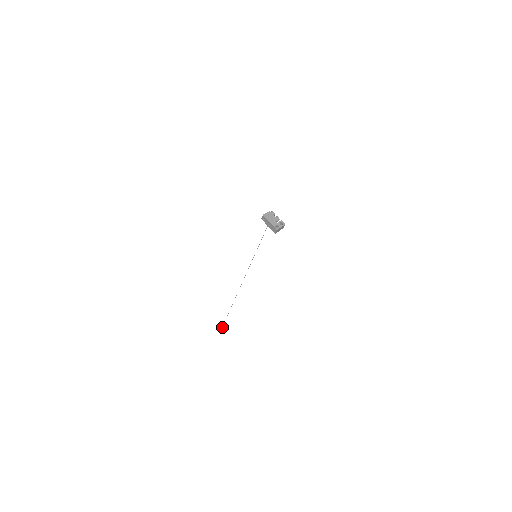
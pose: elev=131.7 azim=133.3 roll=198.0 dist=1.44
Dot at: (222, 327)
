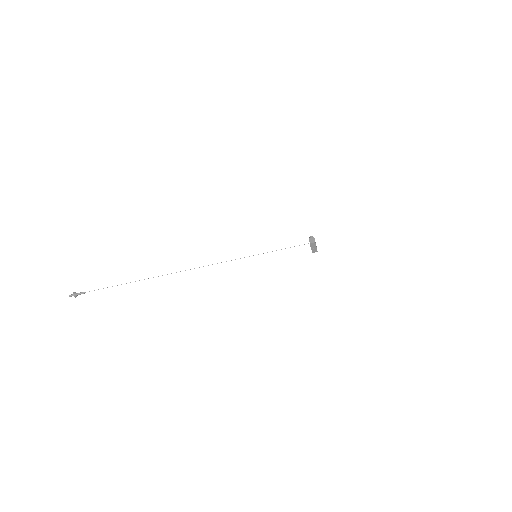
Dot at: occluded
